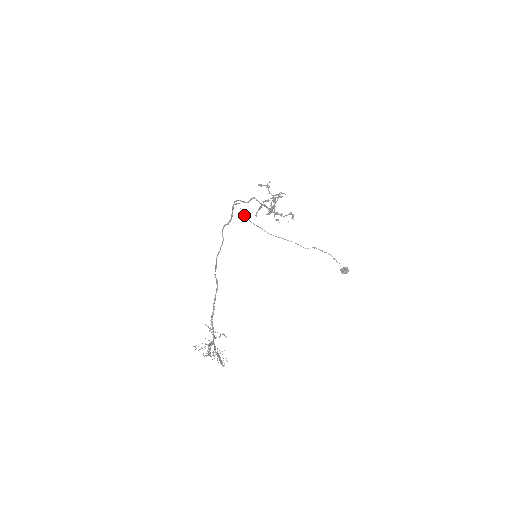
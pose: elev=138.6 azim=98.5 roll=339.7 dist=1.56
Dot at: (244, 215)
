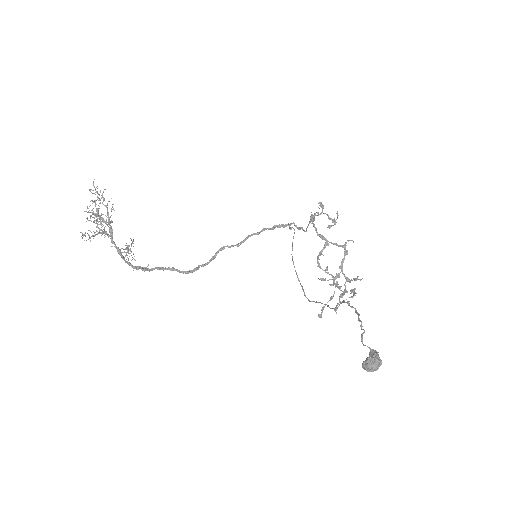
Dot at: occluded
